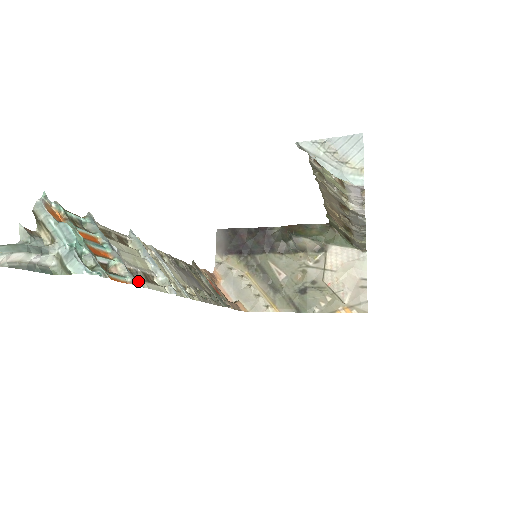
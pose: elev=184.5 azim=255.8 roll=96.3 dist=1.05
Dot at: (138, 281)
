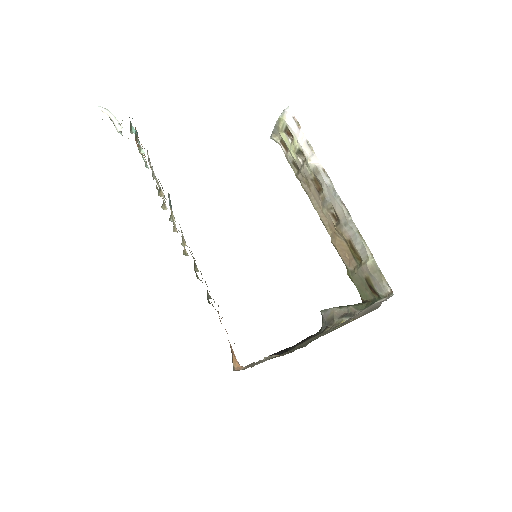
Dot at: occluded
